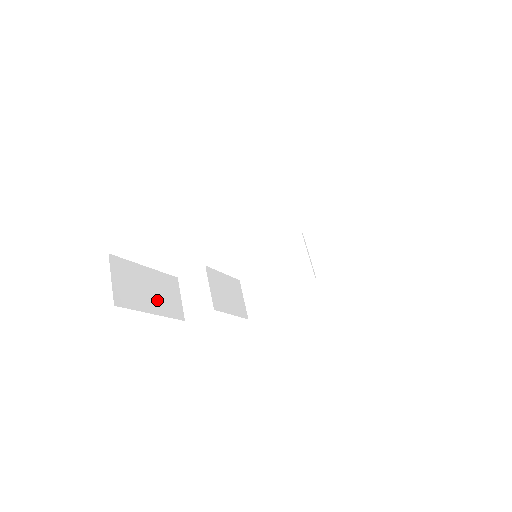
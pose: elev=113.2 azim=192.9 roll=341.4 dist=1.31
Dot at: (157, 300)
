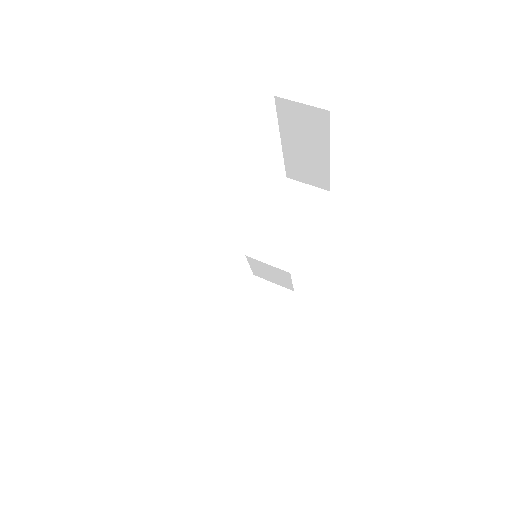
Dot at: occluded
